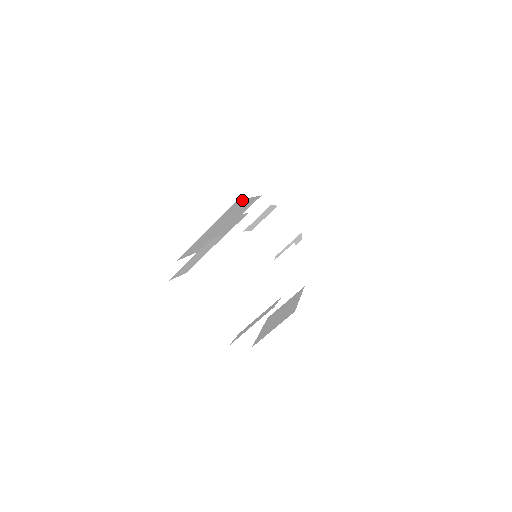
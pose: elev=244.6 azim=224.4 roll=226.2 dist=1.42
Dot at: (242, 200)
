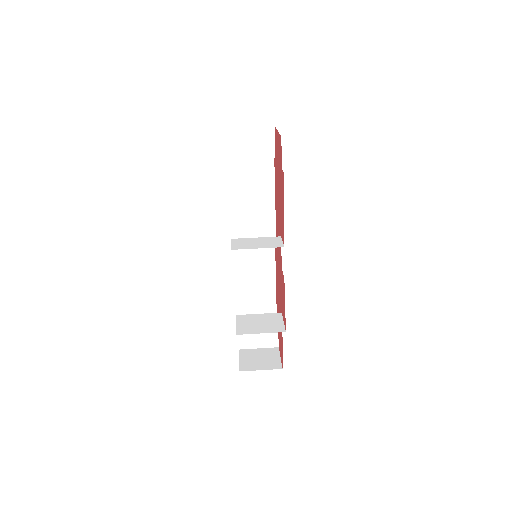
Dot at: (273, 258)
